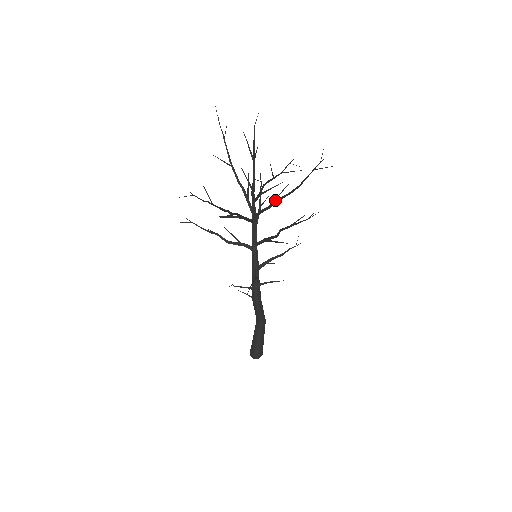
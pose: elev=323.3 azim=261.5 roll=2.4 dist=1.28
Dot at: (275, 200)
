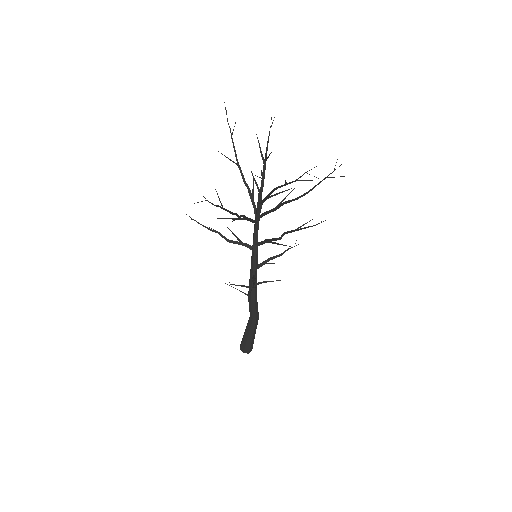
Dot at: (281, 203)
